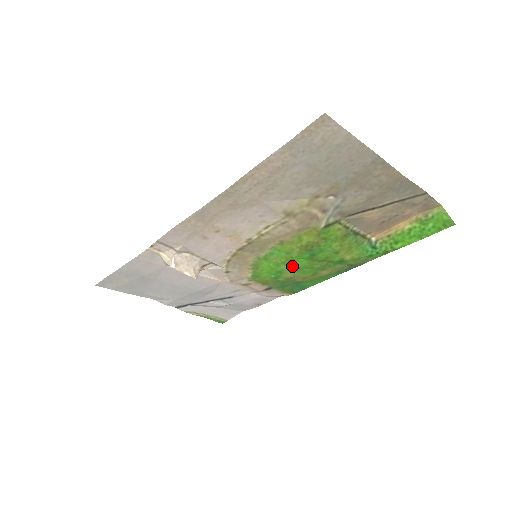
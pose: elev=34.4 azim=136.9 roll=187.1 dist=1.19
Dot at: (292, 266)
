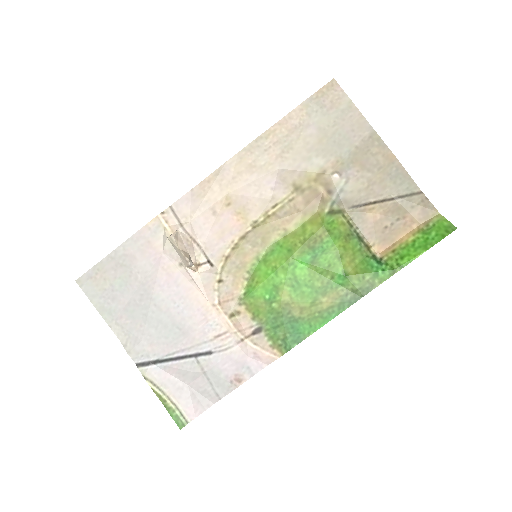
Dot at: (291, 277)
